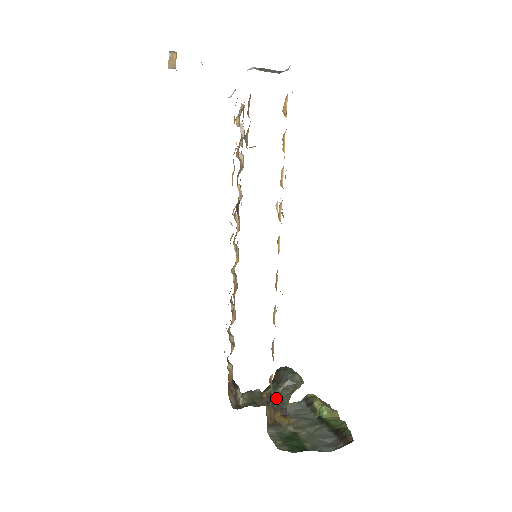
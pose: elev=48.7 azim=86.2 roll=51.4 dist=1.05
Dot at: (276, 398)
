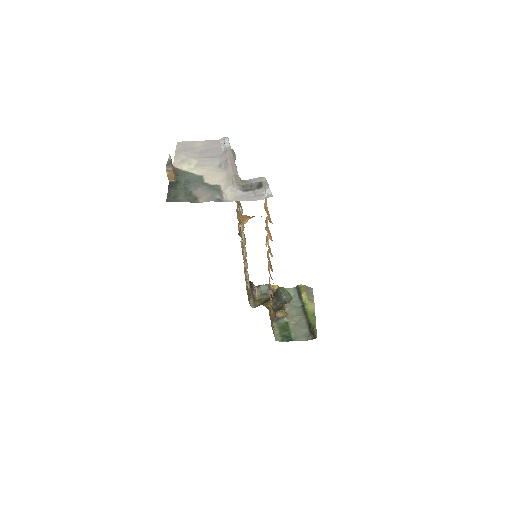
Dot at: (276, 307)
